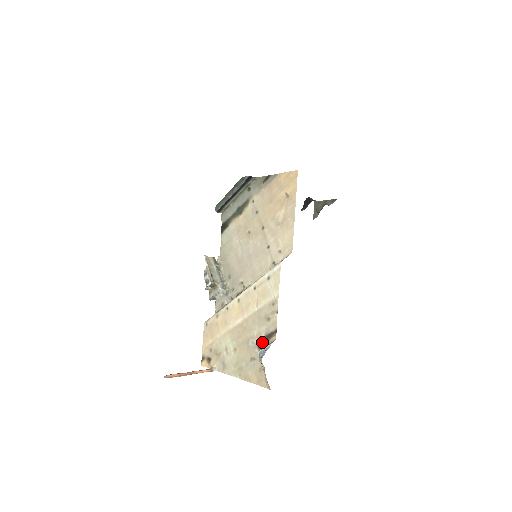
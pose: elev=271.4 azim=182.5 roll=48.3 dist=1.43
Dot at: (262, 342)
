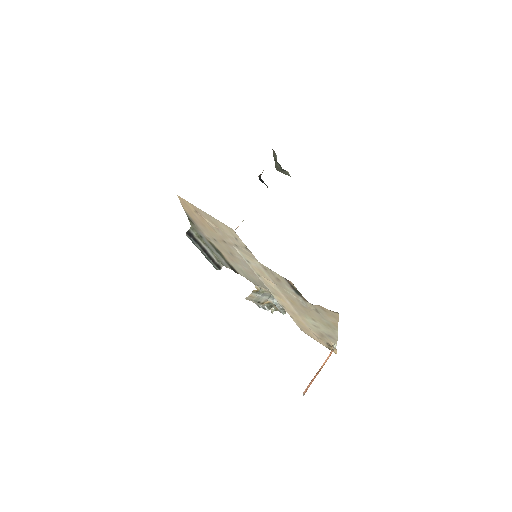
Dot at: (299, 295)
